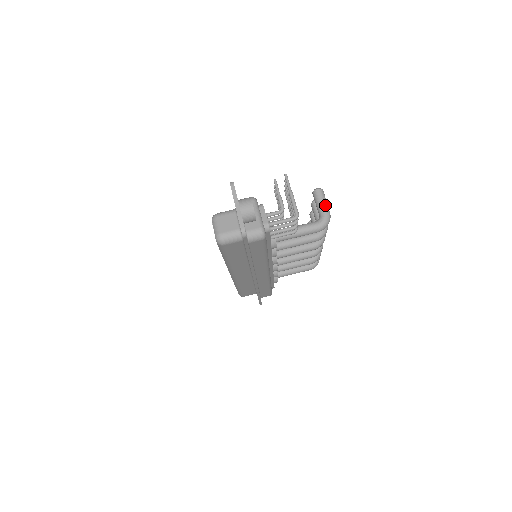
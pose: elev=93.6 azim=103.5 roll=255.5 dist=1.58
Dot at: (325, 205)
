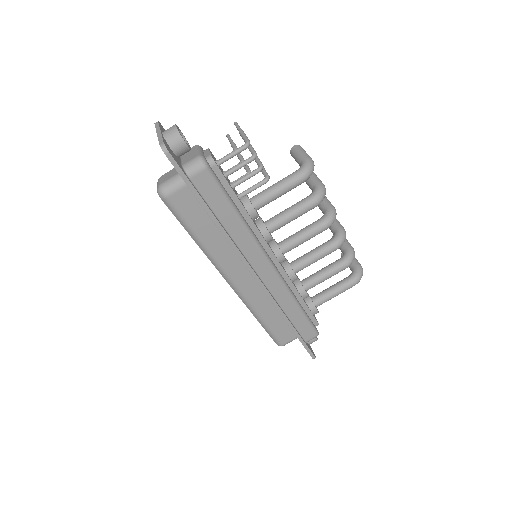
Dot at: (303, 154)
